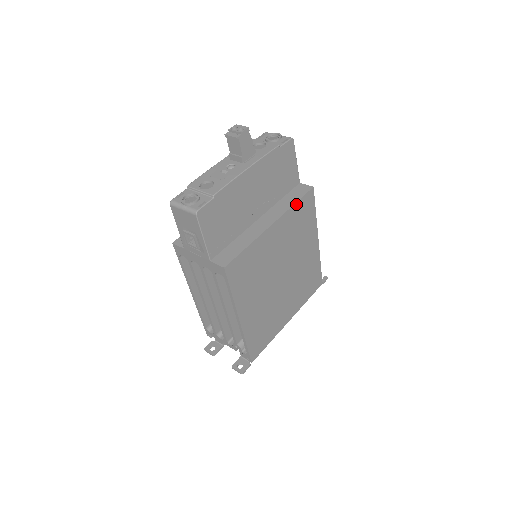
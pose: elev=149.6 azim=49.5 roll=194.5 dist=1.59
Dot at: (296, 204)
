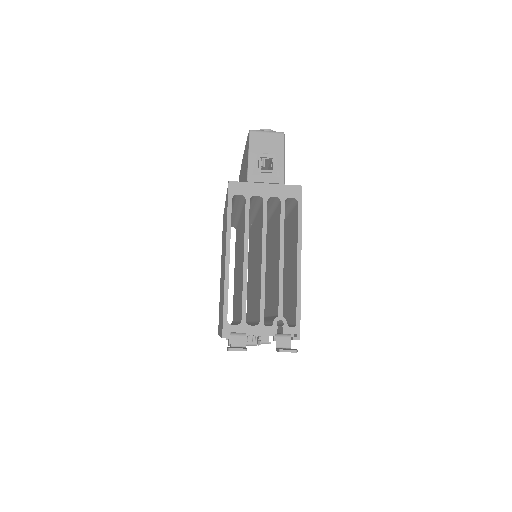
Dot at: occluded
